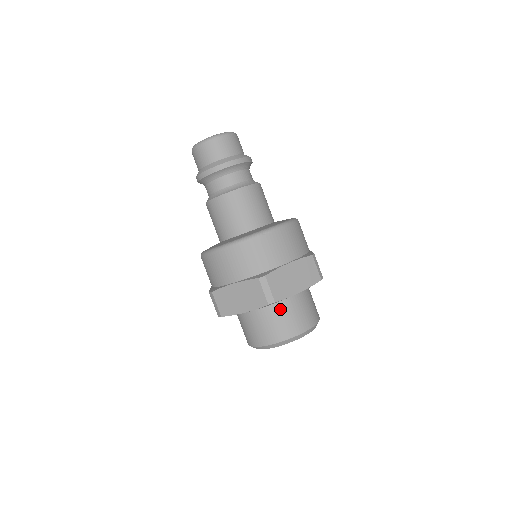
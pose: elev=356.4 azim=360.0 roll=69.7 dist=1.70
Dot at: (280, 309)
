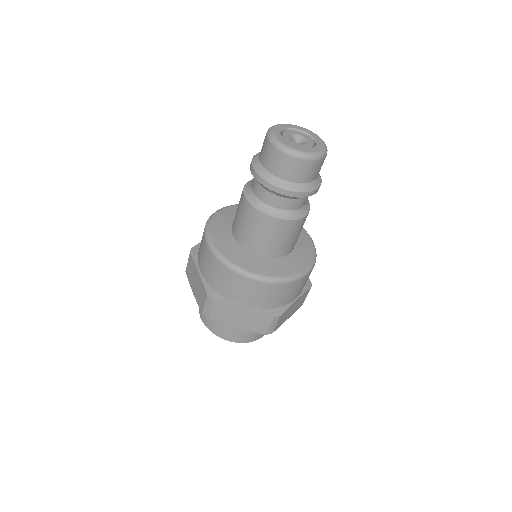
Dot at: occluded
